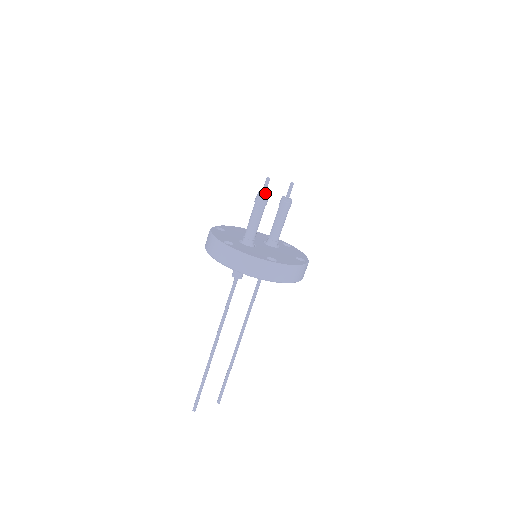
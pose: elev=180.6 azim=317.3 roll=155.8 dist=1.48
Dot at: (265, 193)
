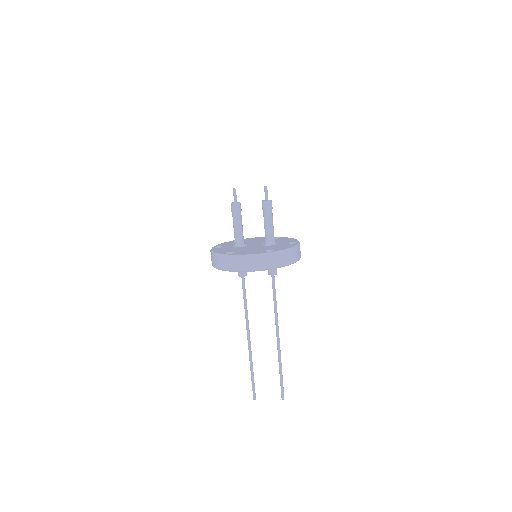
Dot at: (236, 201)
